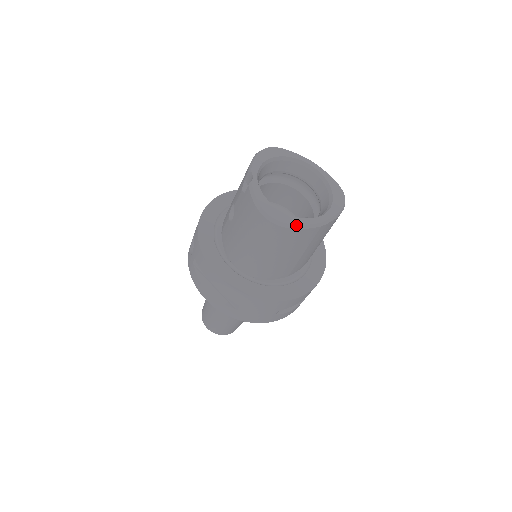
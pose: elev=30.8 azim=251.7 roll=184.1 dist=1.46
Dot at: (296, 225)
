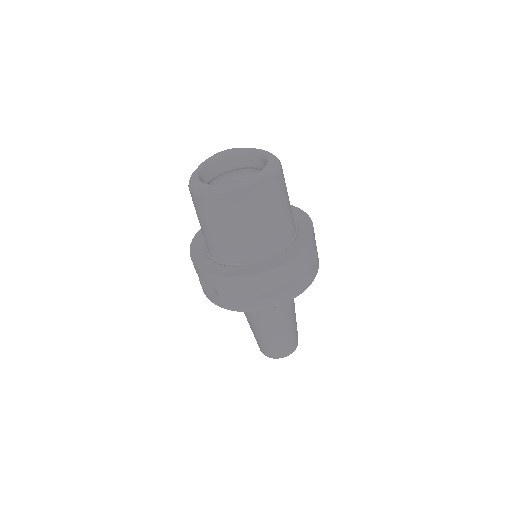
Dot at: (212, 190)
